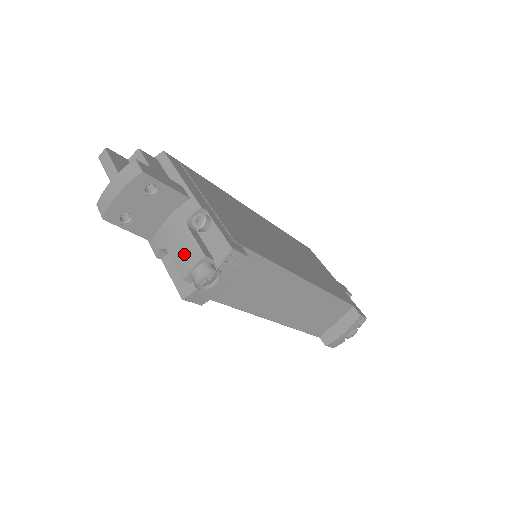
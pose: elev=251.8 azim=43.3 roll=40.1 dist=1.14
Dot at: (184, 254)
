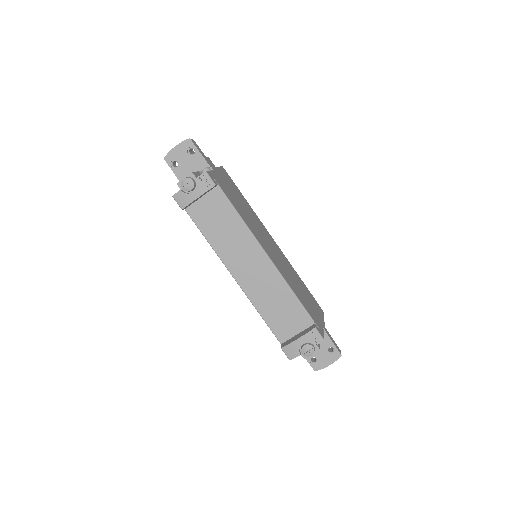
Dot at: occluded
